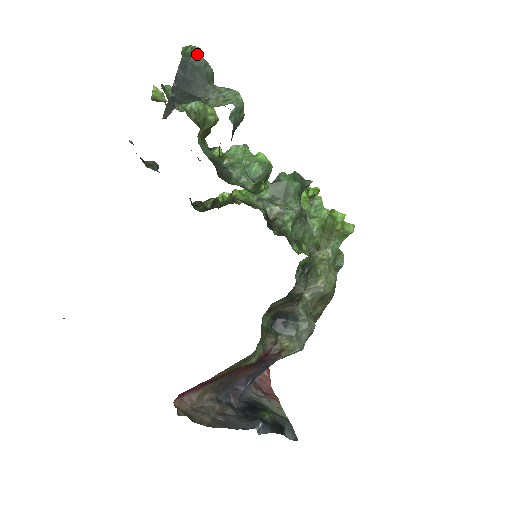
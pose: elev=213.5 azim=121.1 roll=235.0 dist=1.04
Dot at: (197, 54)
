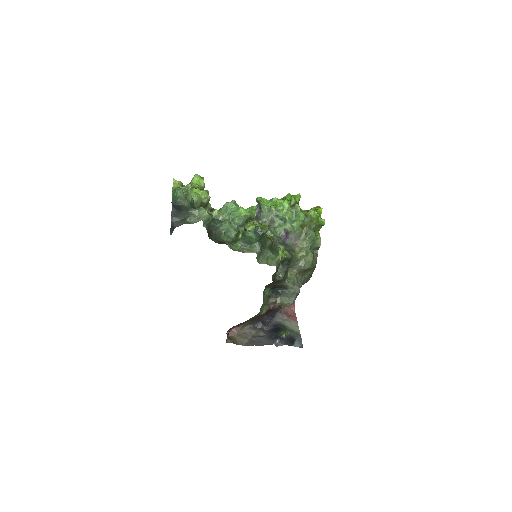
Dot at: (179, 199)
